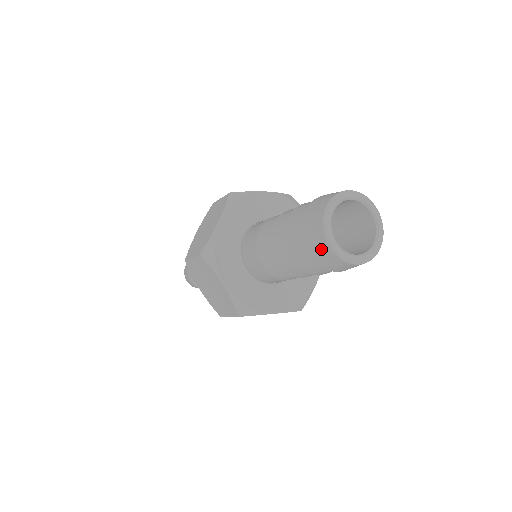
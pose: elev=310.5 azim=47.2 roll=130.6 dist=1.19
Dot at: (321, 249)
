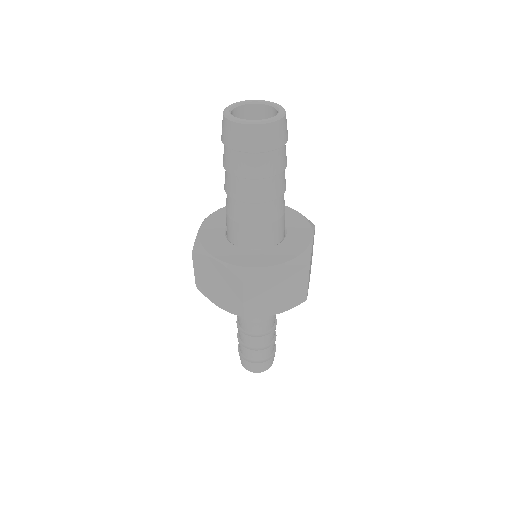
Dot at: occluded
